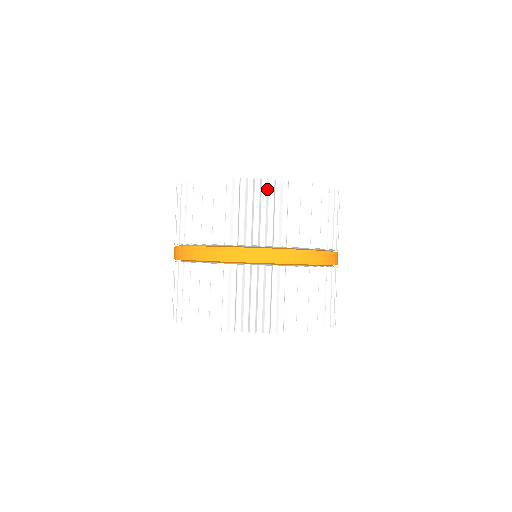
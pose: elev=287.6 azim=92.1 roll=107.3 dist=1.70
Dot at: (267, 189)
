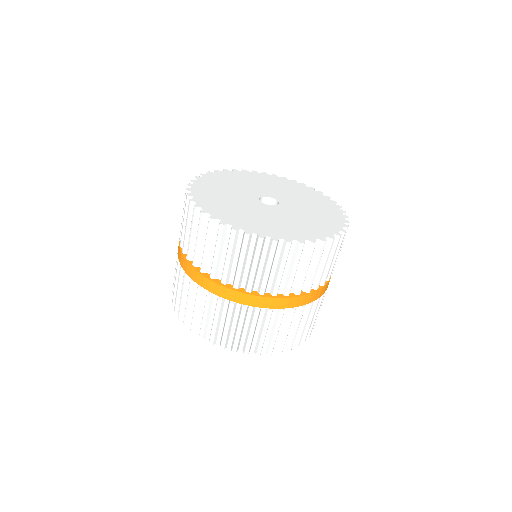
Dot at: (230, 235)
